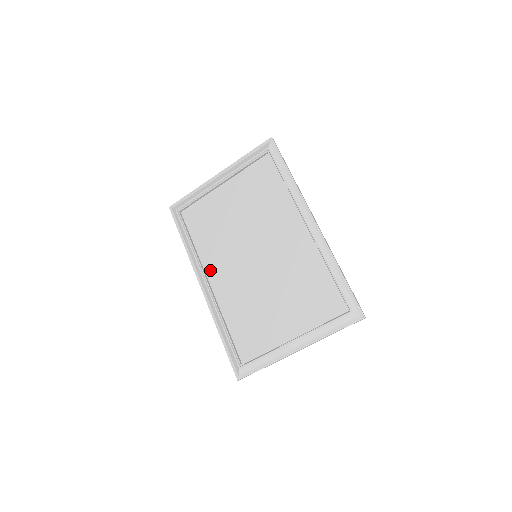
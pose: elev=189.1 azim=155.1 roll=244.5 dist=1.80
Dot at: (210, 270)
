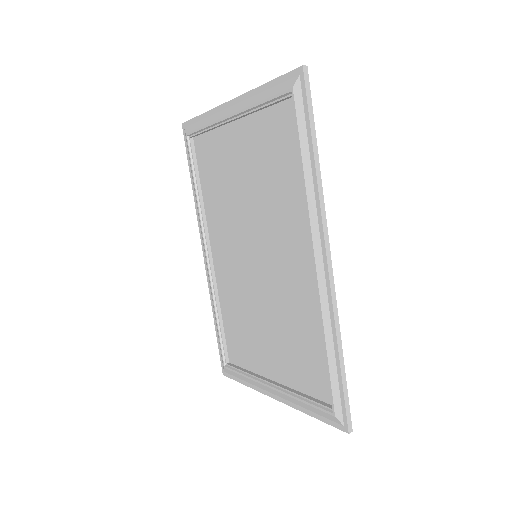
Dot at: (213, 238)
